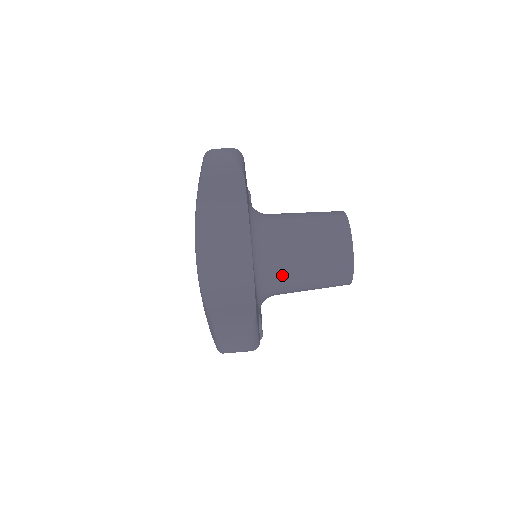
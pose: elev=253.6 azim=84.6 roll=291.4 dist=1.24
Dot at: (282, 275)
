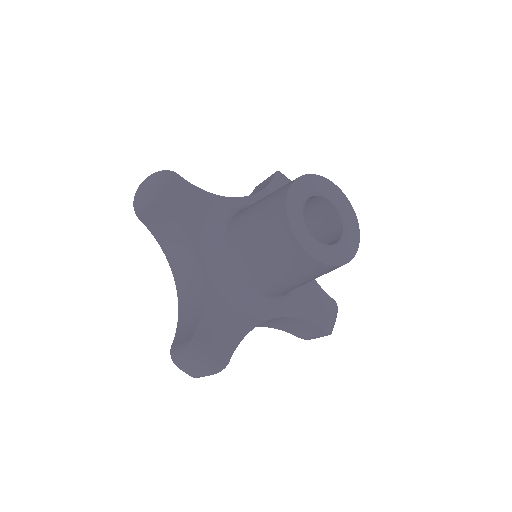
Dot at: (250, 280)
